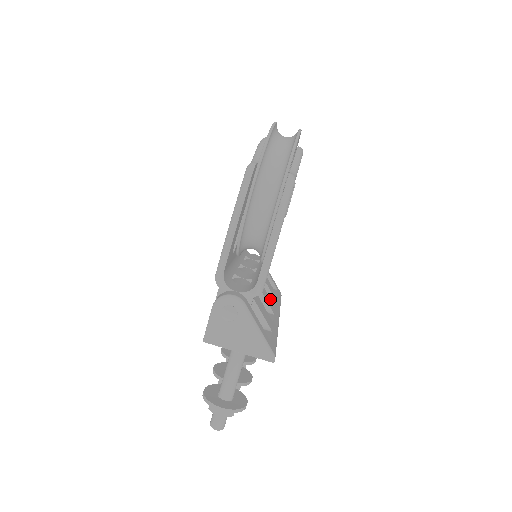
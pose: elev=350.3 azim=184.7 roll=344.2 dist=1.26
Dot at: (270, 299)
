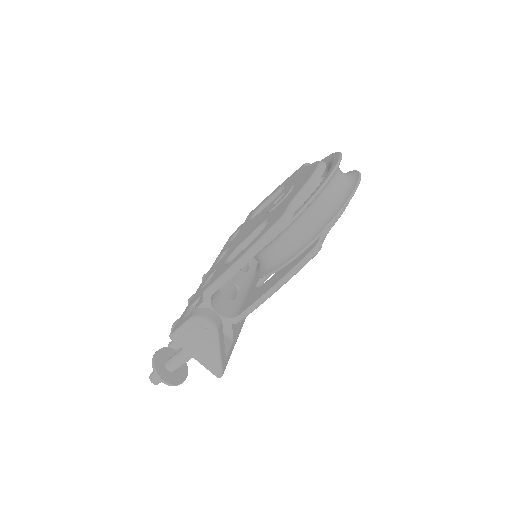
Dot at: occluded
